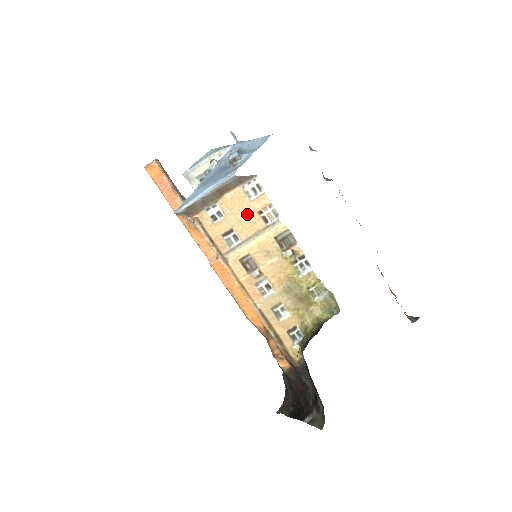
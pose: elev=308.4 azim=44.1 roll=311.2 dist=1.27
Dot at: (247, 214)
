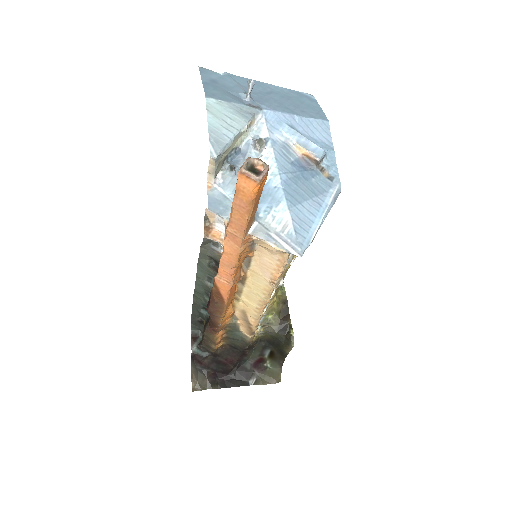
Dot at: occluded
